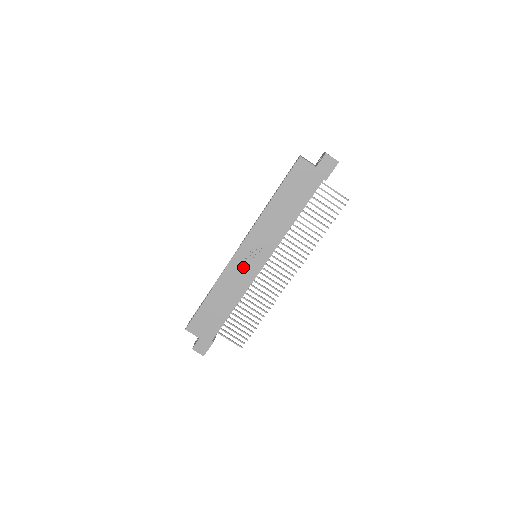
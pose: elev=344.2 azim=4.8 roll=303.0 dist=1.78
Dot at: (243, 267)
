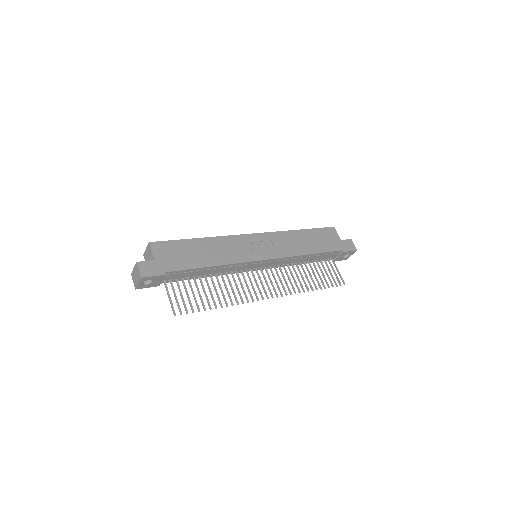
Dot at: (246, 247)
